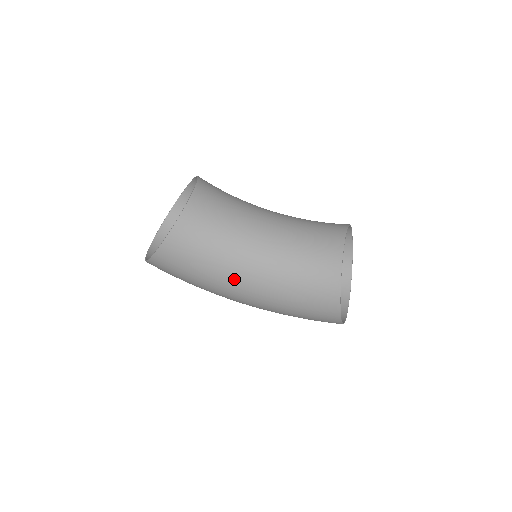
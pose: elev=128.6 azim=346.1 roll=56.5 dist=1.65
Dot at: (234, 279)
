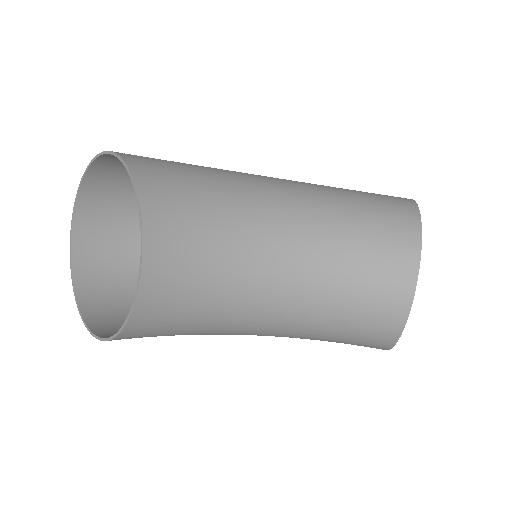
Dot at: (232, 334)
